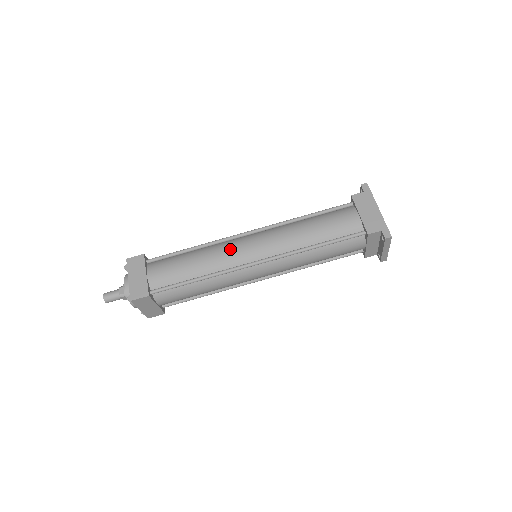
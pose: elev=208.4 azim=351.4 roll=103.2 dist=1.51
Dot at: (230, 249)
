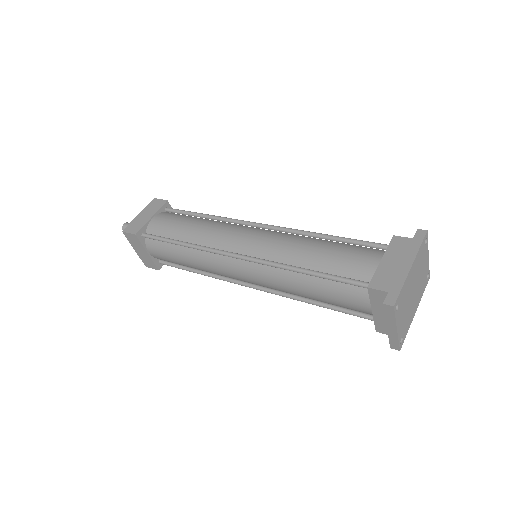
Dot at: (227, 230)
